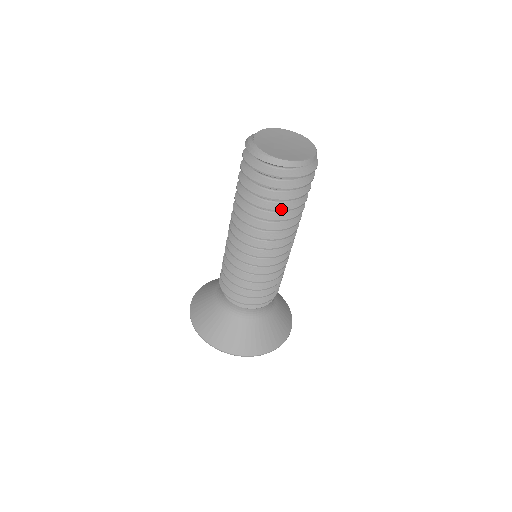
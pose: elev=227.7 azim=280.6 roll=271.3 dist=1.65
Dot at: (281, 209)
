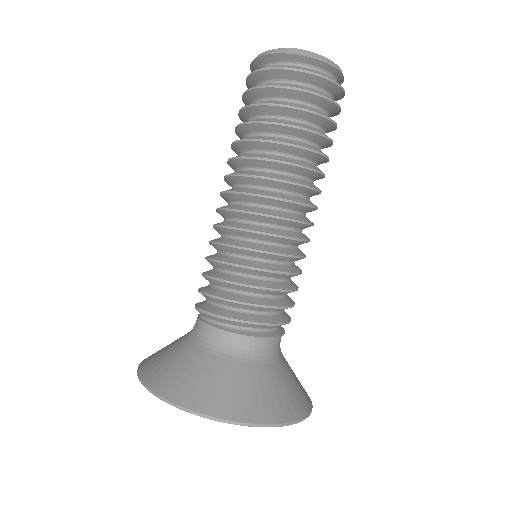
Dot at: (306, 128)
